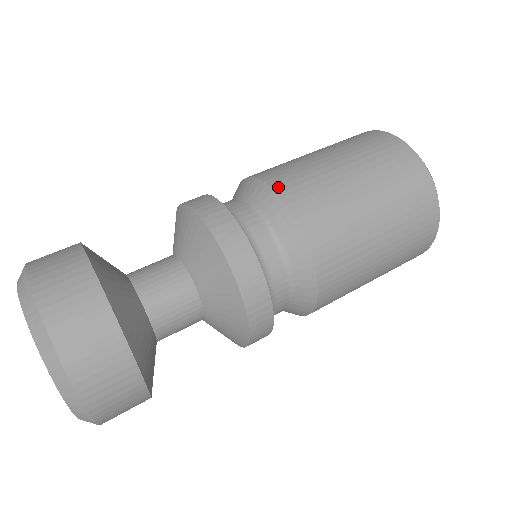
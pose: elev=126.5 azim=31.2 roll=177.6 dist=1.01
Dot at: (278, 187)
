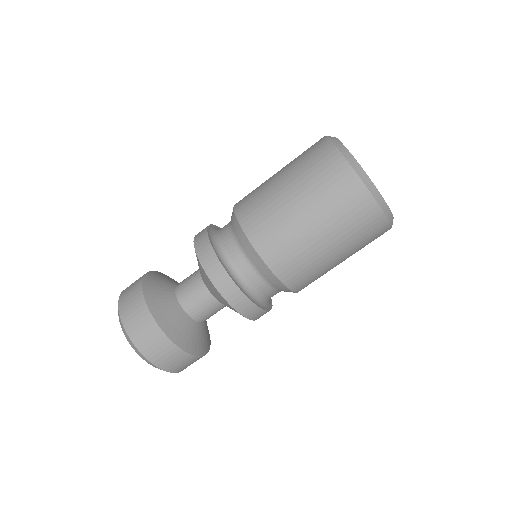
Dot at: (252, 238)
